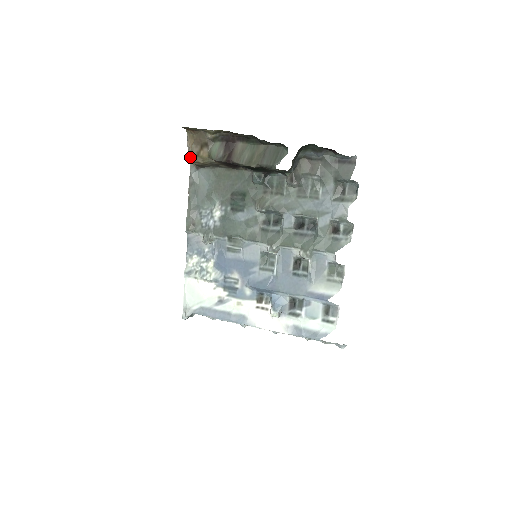
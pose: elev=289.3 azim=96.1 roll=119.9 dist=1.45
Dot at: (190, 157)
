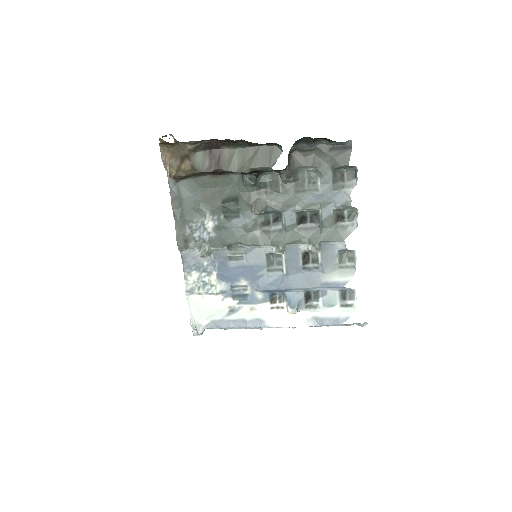
Dot at: (170, 173)
